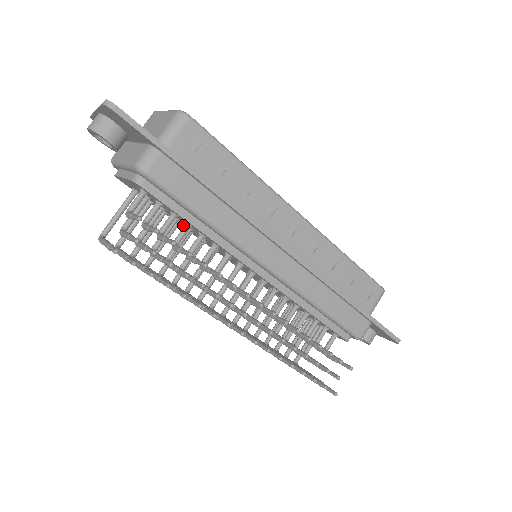
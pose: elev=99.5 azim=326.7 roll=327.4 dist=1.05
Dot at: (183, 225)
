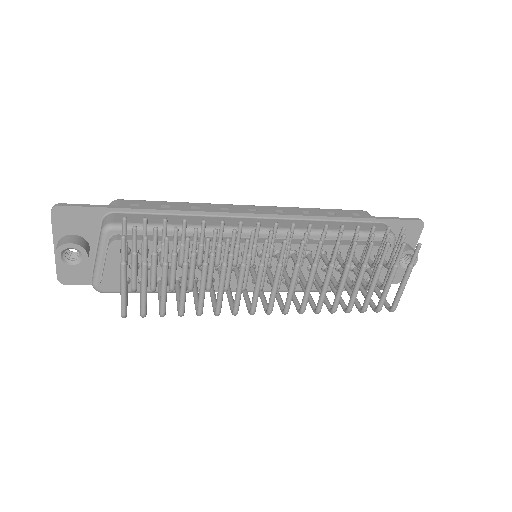
Dot at: occluded
